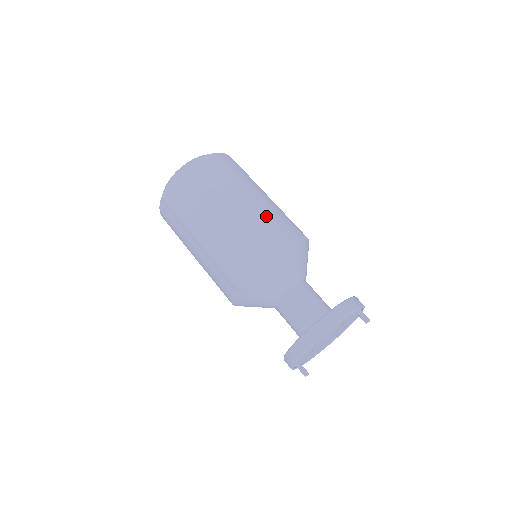
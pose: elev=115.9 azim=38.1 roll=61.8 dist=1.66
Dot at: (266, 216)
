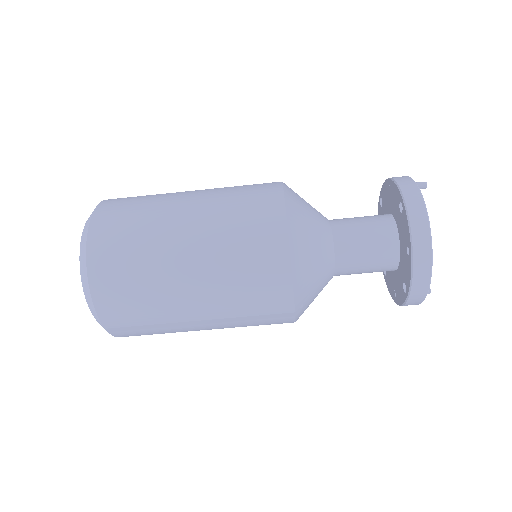
Dot at: (233, 218)
